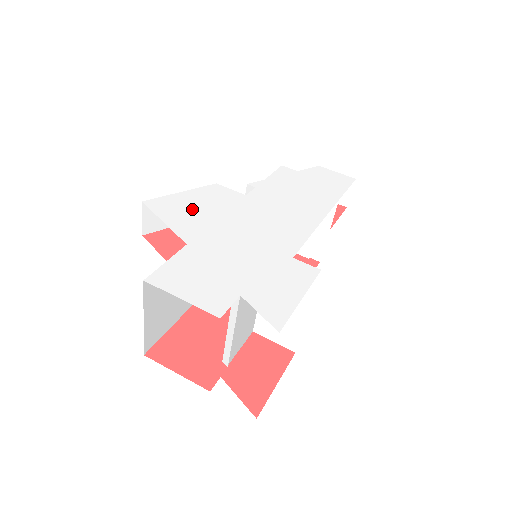
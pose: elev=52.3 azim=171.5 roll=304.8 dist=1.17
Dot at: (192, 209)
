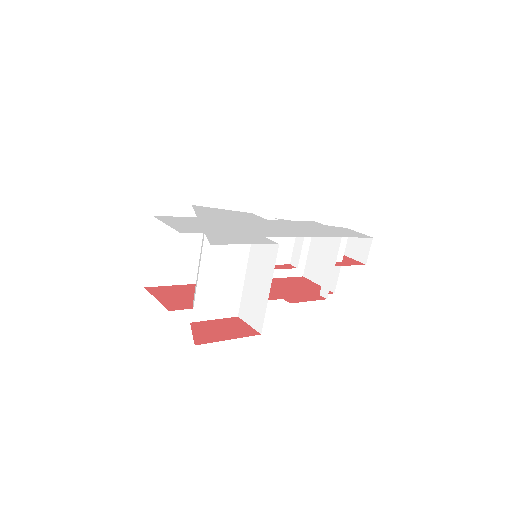
Dot at: (220, 213)
